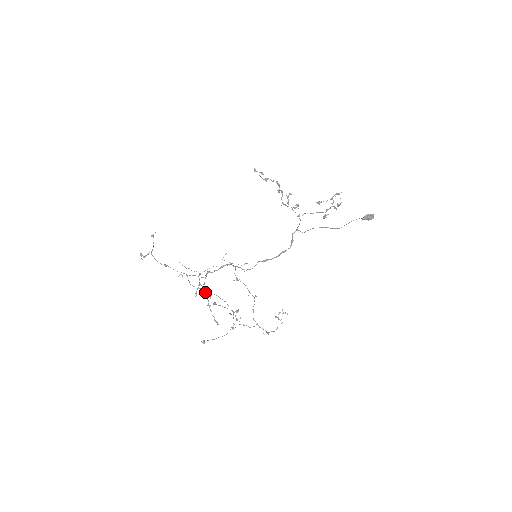
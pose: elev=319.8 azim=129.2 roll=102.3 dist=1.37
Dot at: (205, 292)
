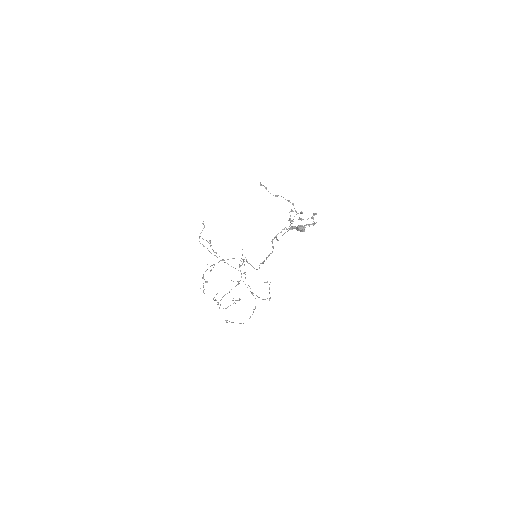
Dot at: occluded
